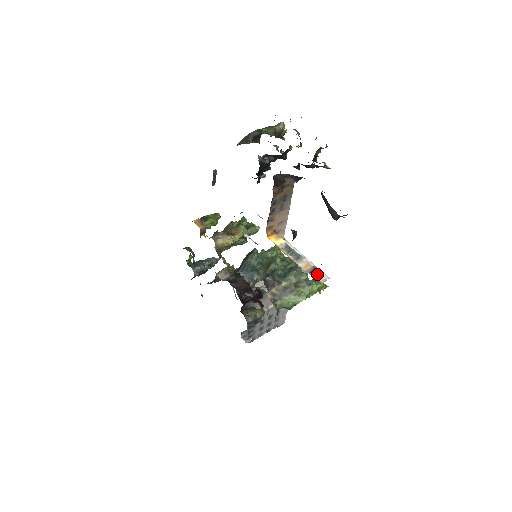
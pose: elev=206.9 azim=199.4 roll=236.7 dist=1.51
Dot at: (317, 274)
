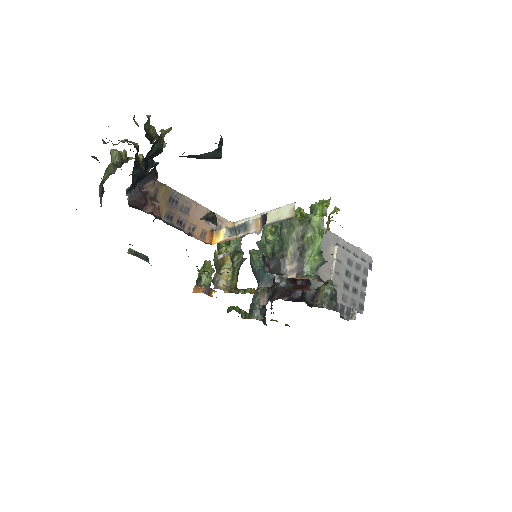
Dot at: (282, 214)
